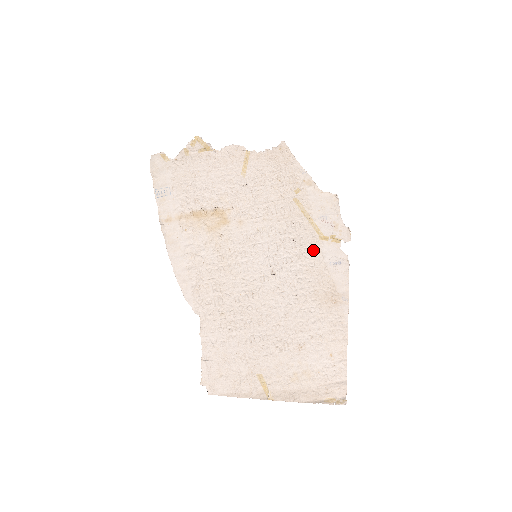
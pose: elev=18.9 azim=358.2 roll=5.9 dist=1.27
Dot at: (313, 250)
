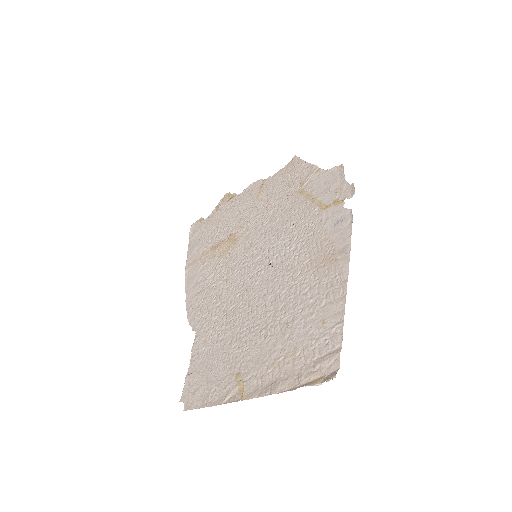
Dot at: (313, 223)
